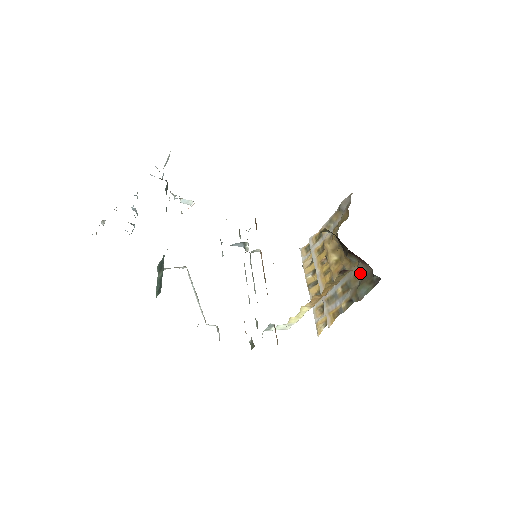
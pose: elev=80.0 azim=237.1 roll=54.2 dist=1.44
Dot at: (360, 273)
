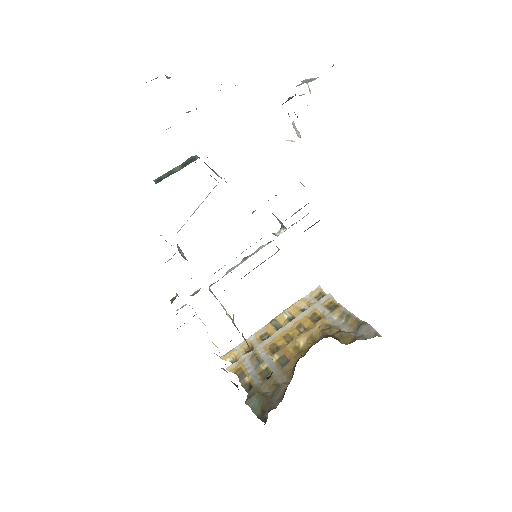
Dot at: (276, 390)
